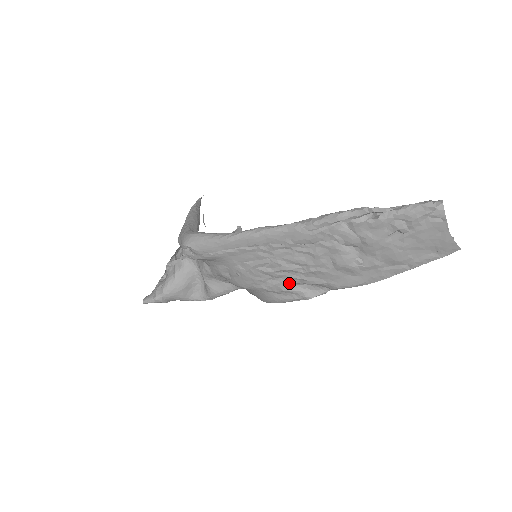
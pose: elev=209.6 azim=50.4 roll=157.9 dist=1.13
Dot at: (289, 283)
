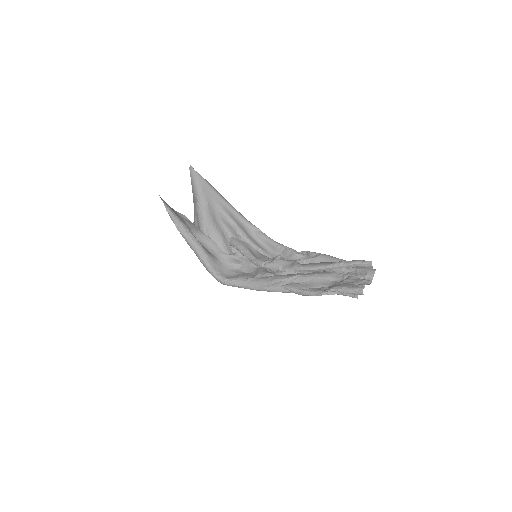
Dot at: occluded
